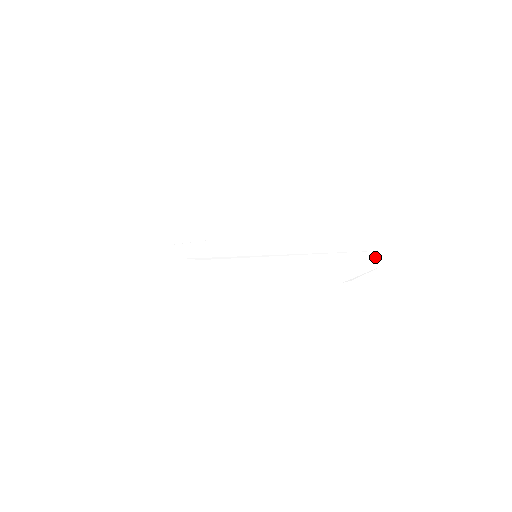
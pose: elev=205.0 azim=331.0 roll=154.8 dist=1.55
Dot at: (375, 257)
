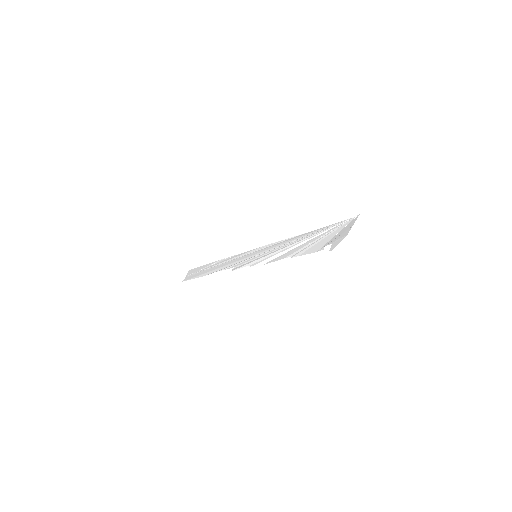
Dot at: (348, 223)
